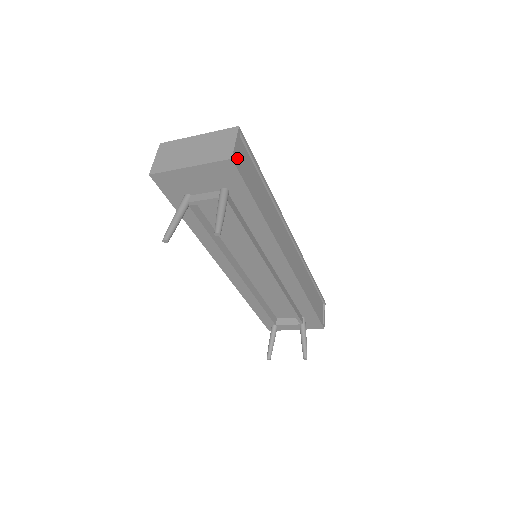
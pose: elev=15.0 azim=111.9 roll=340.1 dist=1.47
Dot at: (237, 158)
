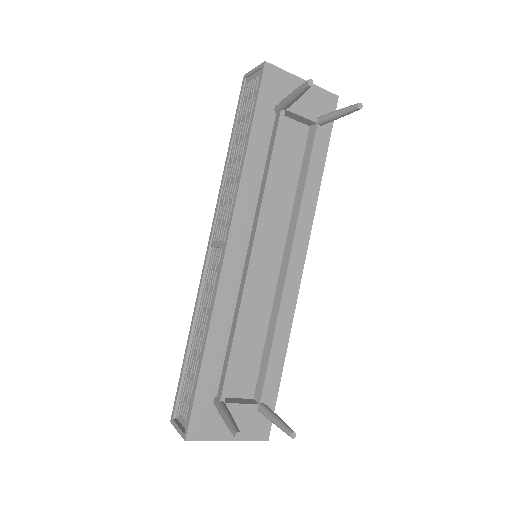
Dot at: occluded
